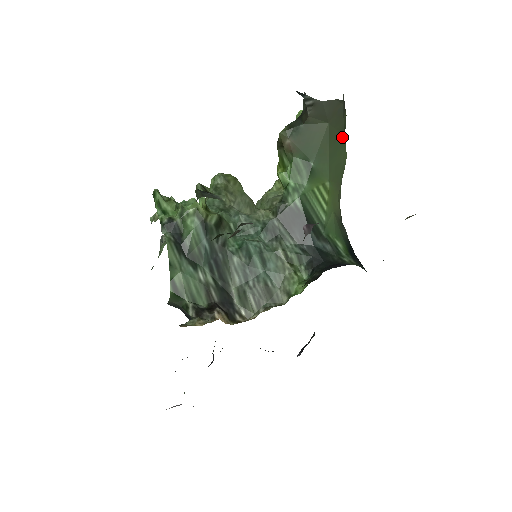
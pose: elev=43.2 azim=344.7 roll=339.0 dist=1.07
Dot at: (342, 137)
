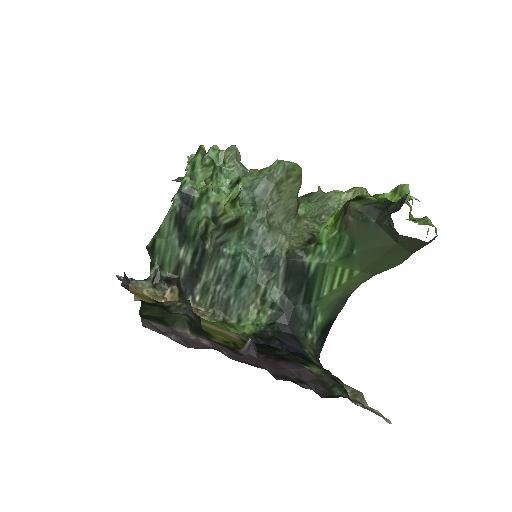
Dot at: (408, 253)
